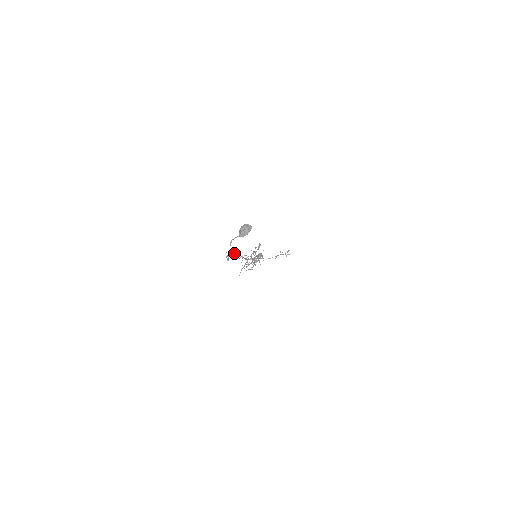
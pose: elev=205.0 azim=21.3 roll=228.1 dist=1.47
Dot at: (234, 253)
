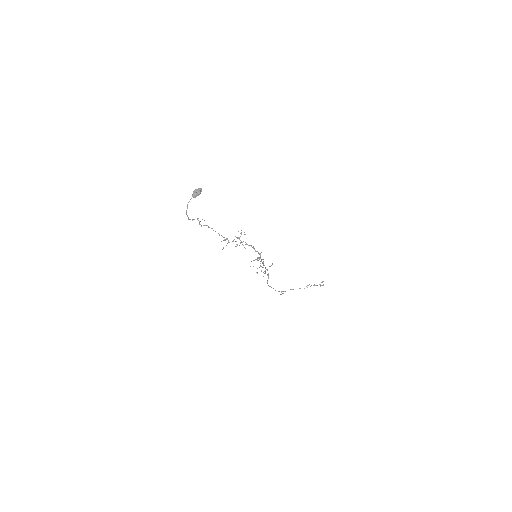
Dot at: (205, 225)
